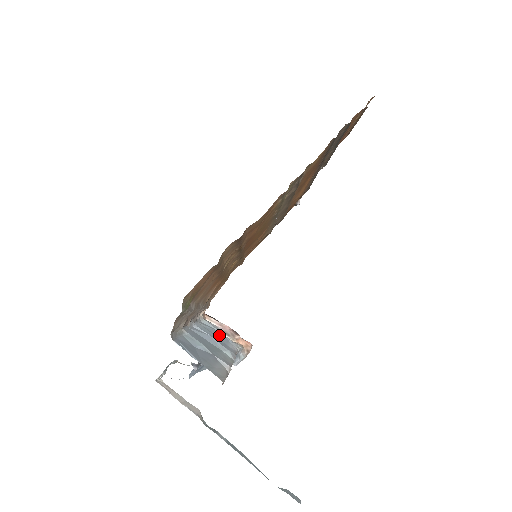
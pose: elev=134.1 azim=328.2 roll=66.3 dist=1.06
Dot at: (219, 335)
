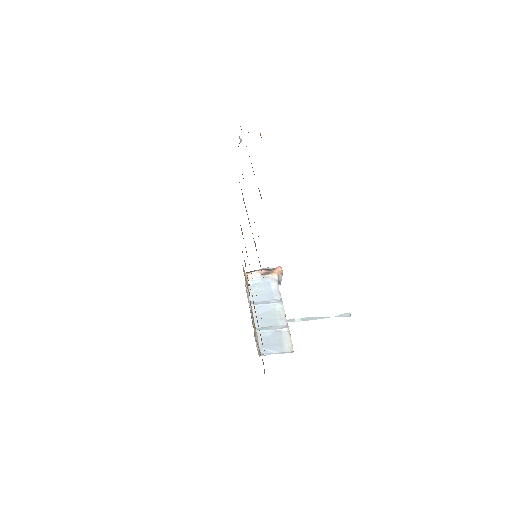
Dot at: (263, 287)
